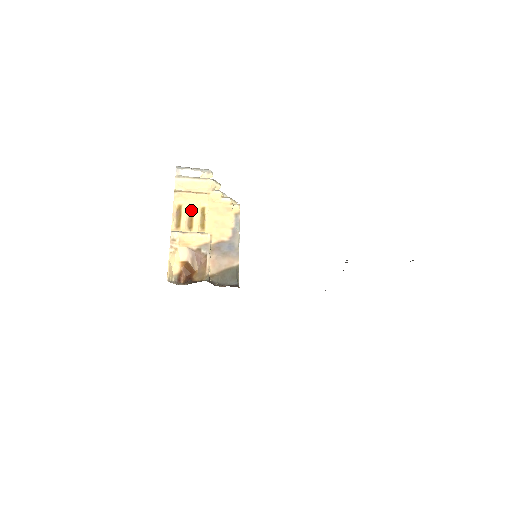
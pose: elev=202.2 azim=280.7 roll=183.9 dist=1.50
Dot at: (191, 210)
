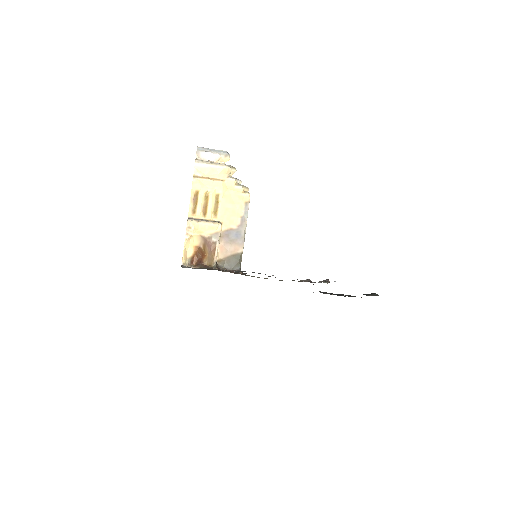
Dot at: (207, 196)
